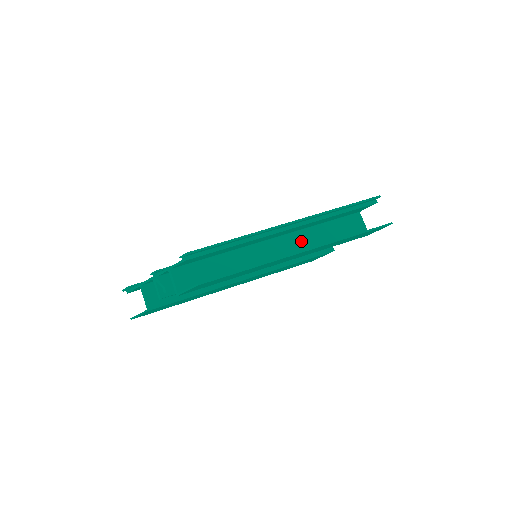
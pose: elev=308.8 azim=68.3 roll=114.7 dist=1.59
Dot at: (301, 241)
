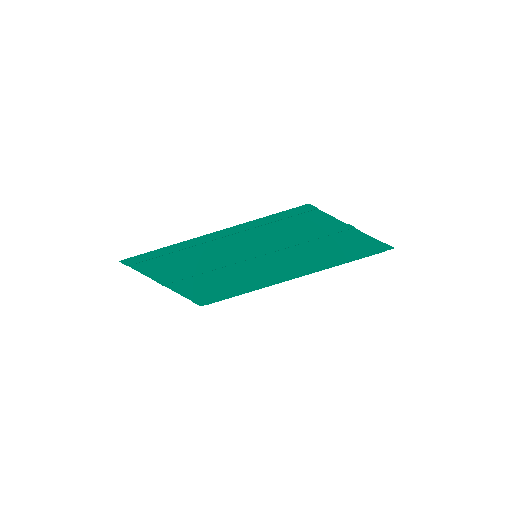
Dot at: occluded
